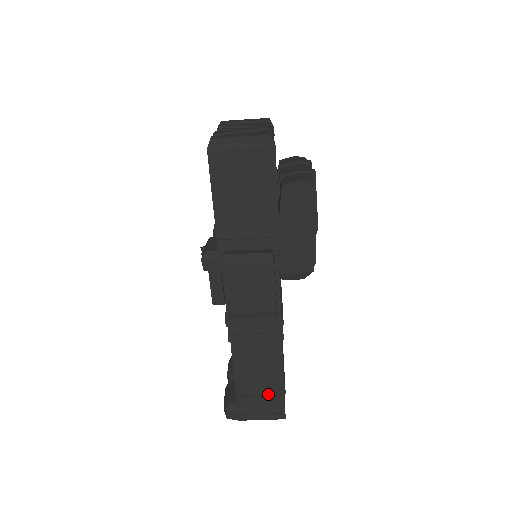
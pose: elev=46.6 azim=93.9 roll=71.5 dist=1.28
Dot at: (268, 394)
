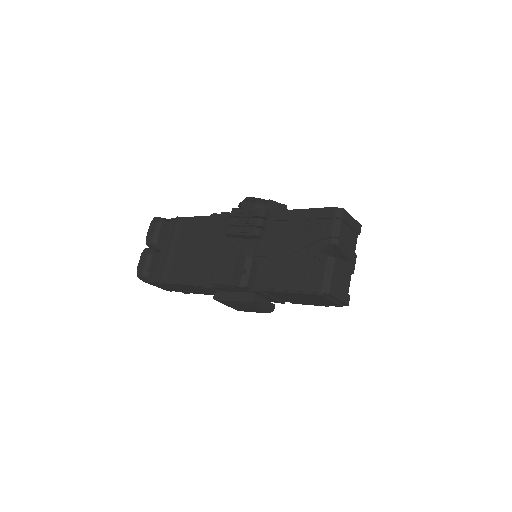
Dot at: (177, 290)
